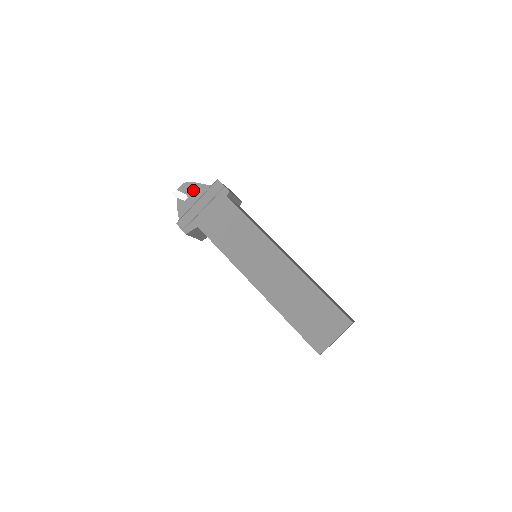
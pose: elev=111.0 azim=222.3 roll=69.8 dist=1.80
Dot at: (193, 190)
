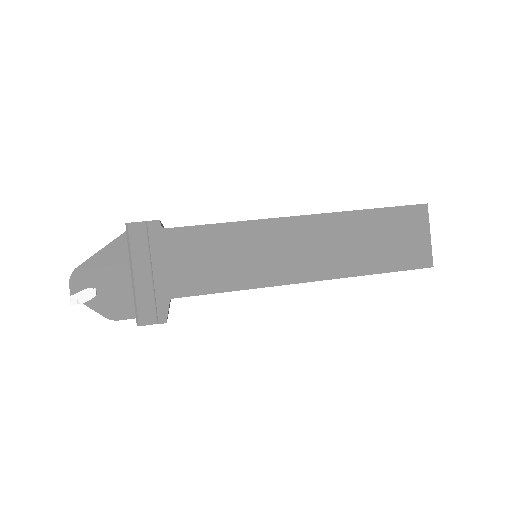
Dot at: (91, 274)
